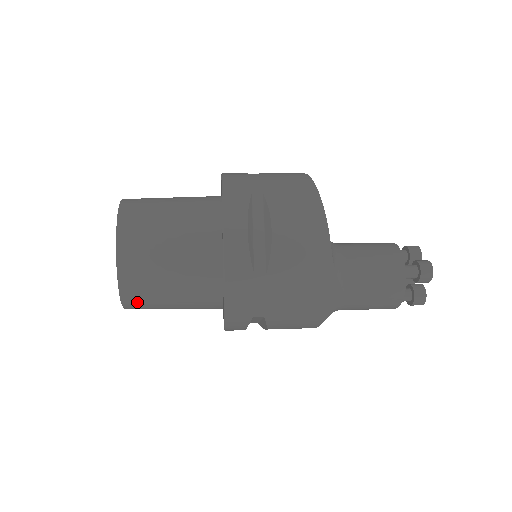
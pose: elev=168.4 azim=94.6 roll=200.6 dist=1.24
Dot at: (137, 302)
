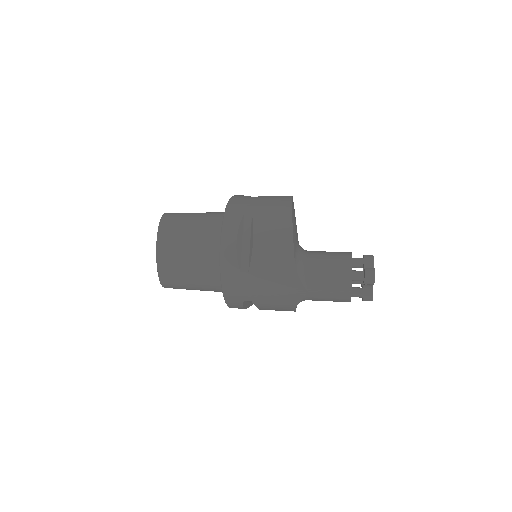
Dot at: (171, 284)
